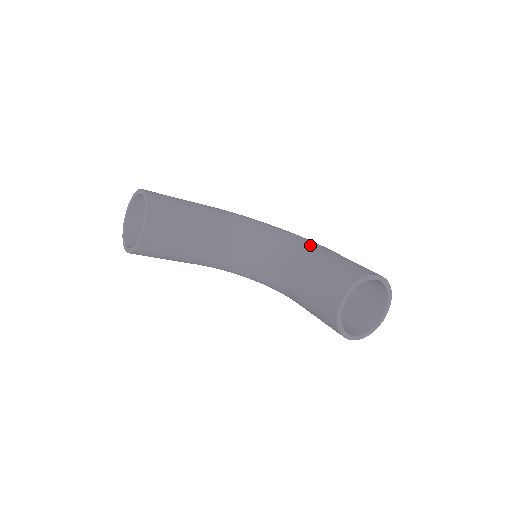
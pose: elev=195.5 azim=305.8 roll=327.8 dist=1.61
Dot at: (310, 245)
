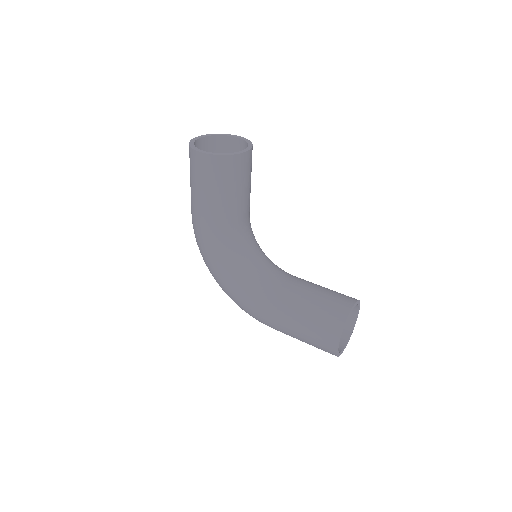
Dot at: occluded
